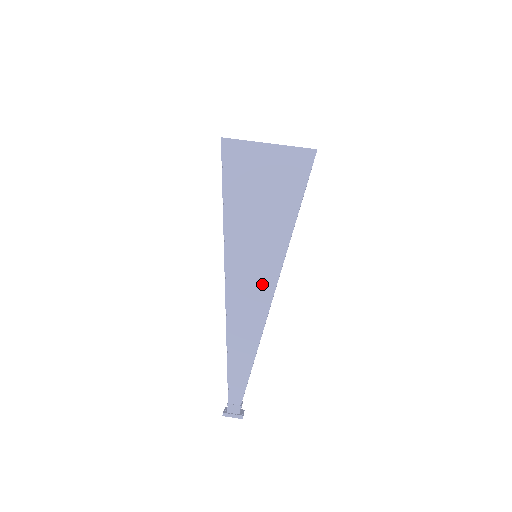
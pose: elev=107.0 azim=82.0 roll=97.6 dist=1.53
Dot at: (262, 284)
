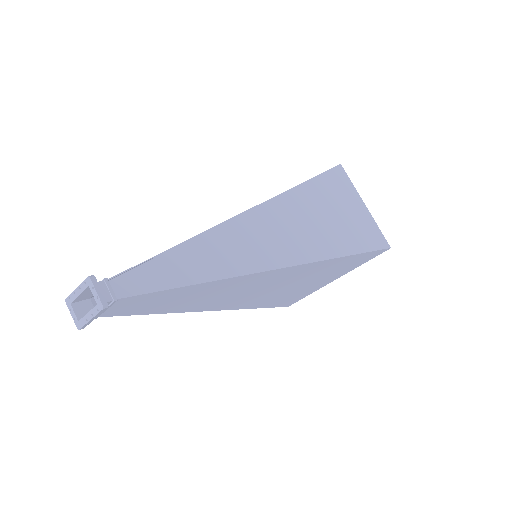
Dot at: (271, 252)
